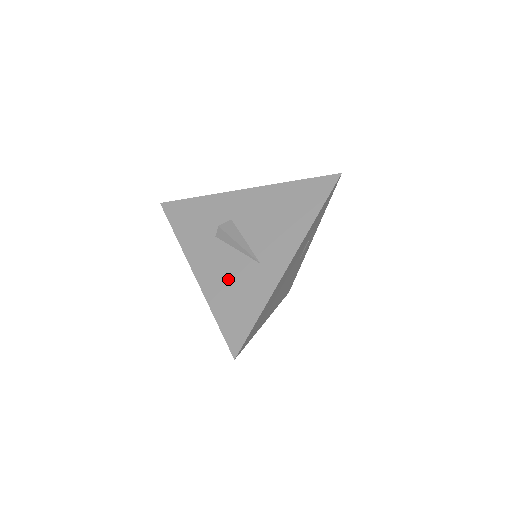
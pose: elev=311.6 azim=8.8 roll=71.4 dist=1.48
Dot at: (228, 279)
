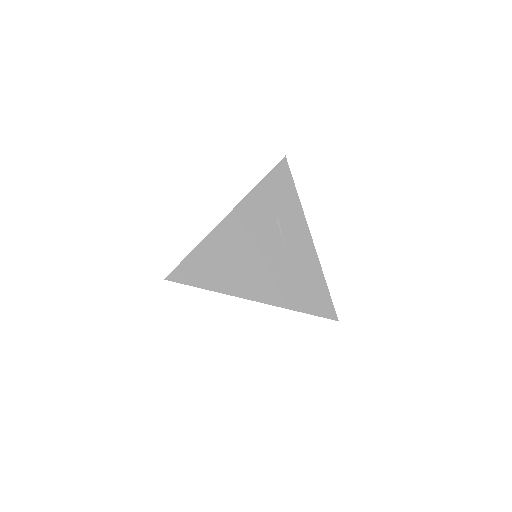
Dot at: occluded
